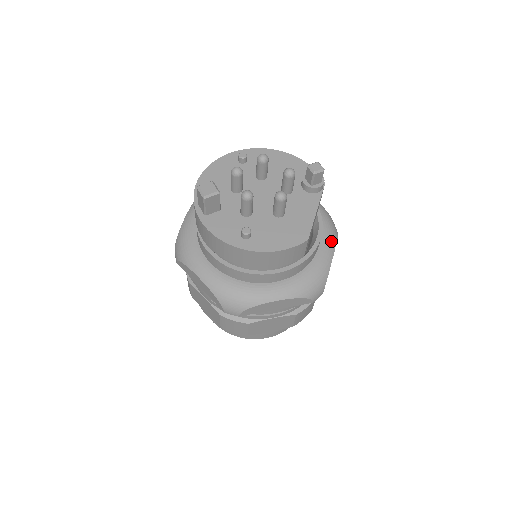
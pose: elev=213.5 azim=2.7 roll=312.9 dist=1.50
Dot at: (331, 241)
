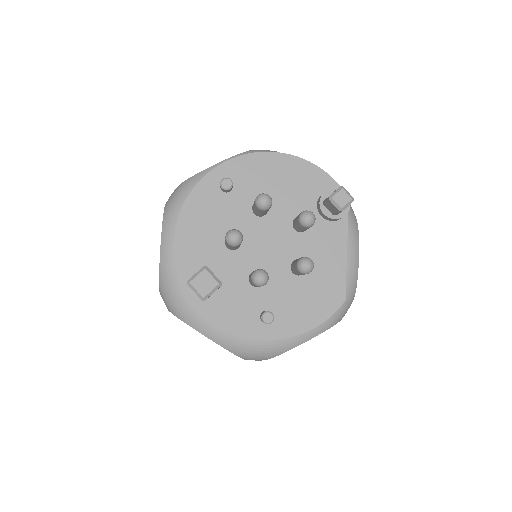
Dot at: (353, 241)
